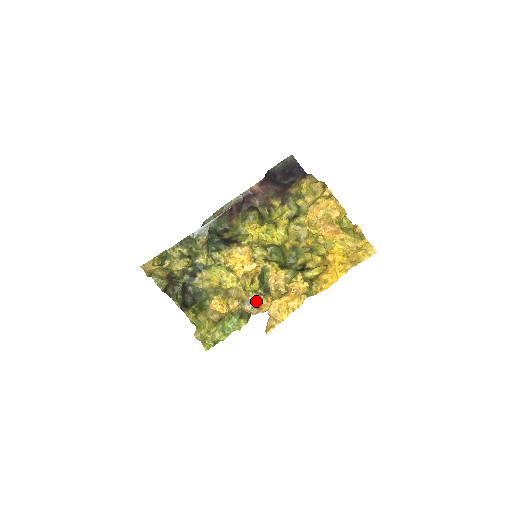
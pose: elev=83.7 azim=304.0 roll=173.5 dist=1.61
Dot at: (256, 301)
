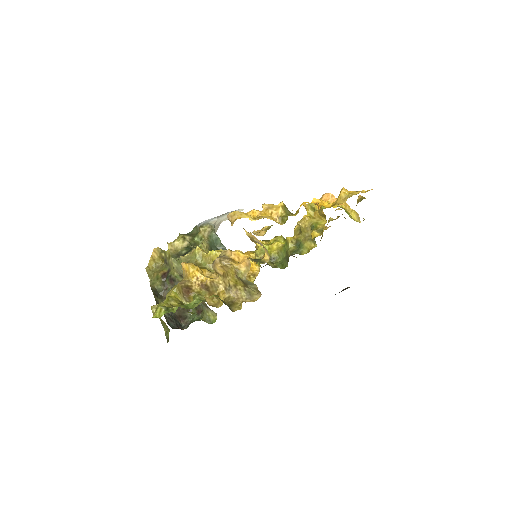
Dot at: (231, 251)
